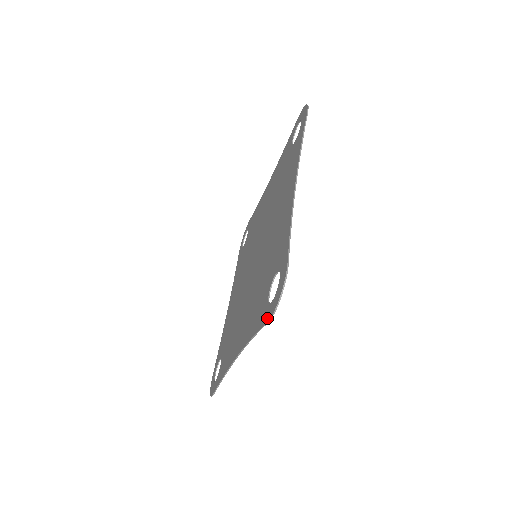
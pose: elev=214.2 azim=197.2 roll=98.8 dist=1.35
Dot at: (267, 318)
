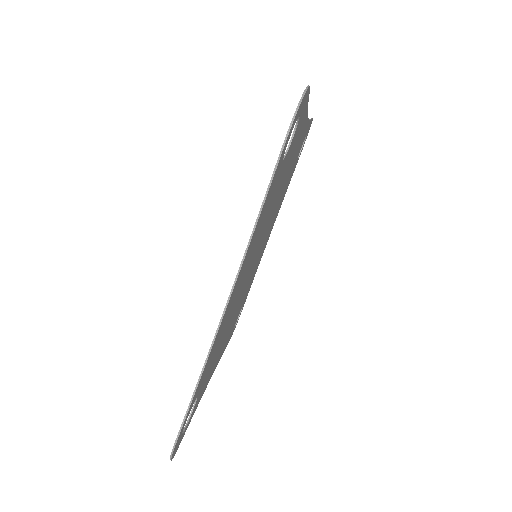
Dot at: (283, 144)
